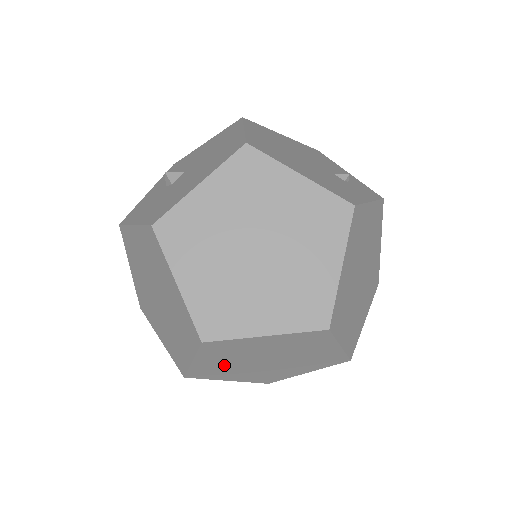
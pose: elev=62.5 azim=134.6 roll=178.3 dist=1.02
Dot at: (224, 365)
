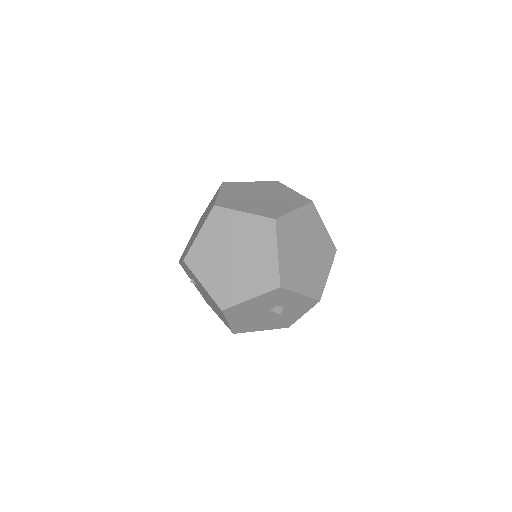
Dot at: (211, 250)
